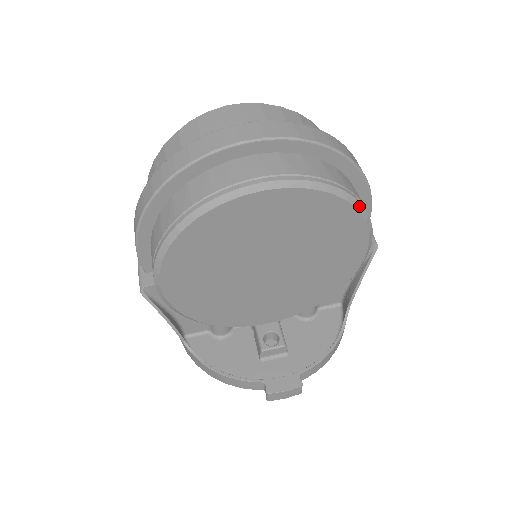
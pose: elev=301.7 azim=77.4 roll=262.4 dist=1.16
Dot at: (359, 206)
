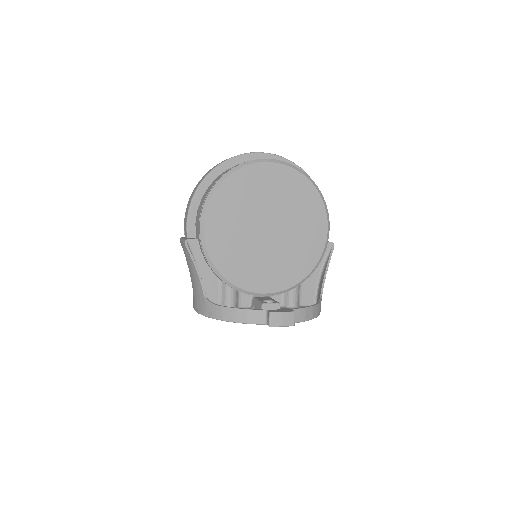
Dot at: (319, 191)
